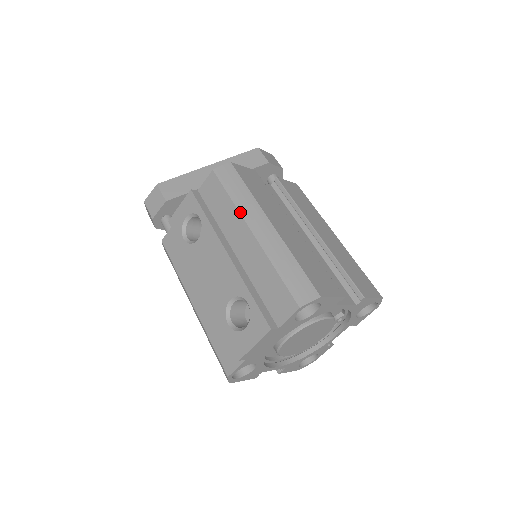
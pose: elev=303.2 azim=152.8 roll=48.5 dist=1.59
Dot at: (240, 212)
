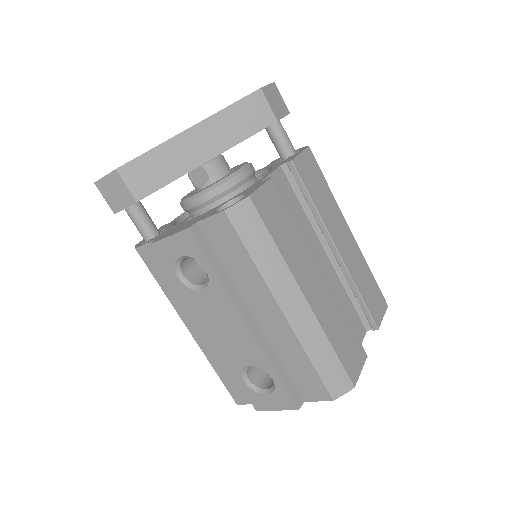
Dot at: (267, 284)
